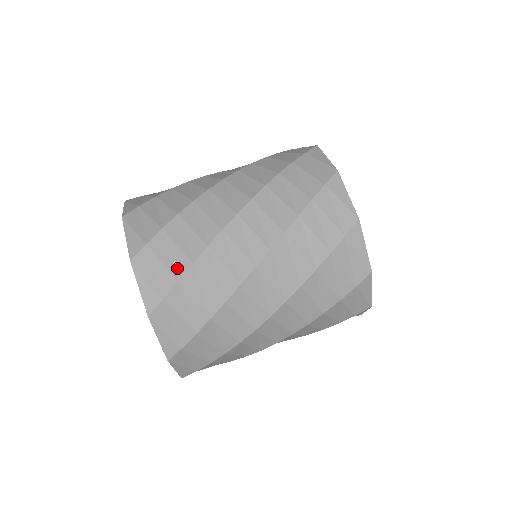
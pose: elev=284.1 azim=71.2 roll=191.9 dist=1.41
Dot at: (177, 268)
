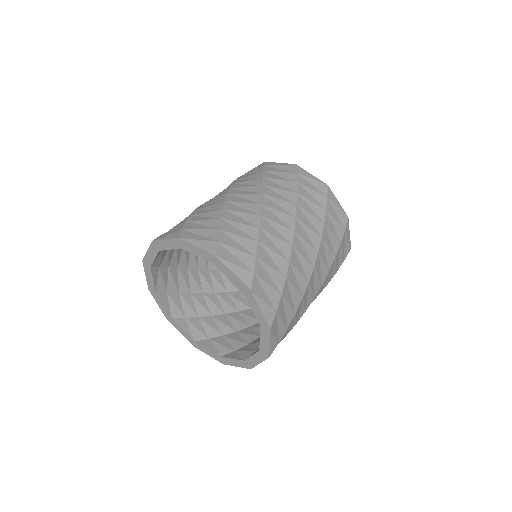
Dot at: (249, 249)
